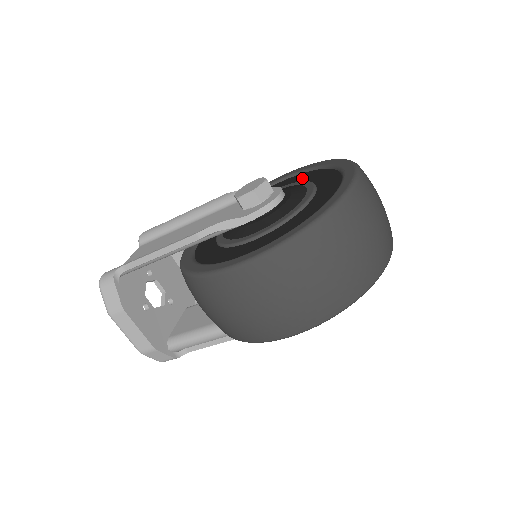
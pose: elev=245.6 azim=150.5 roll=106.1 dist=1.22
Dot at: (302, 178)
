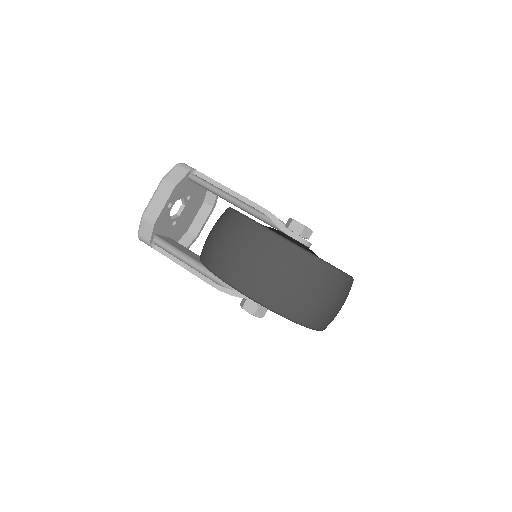
Dot at: occluded
